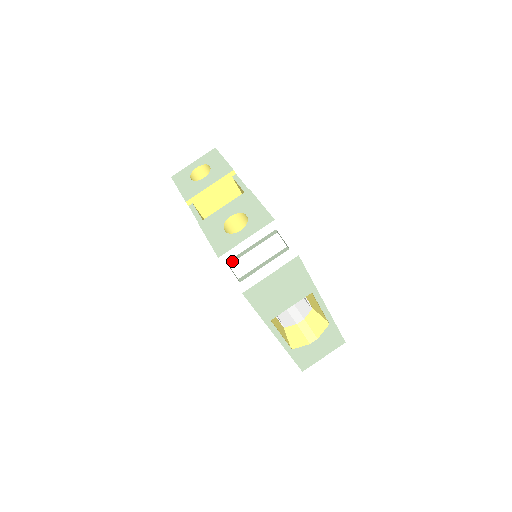
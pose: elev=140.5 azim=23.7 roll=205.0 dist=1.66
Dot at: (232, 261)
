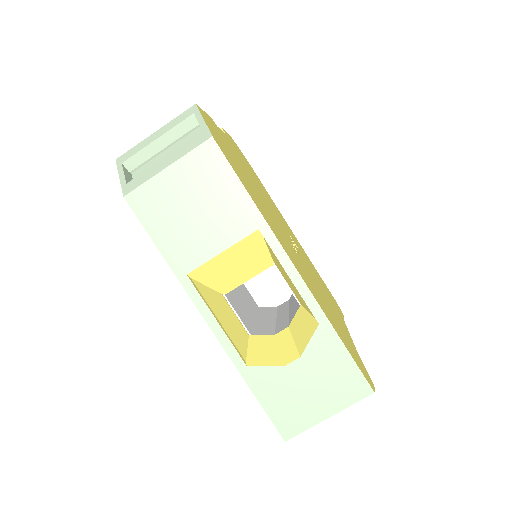
Dot at: (133, 165)
